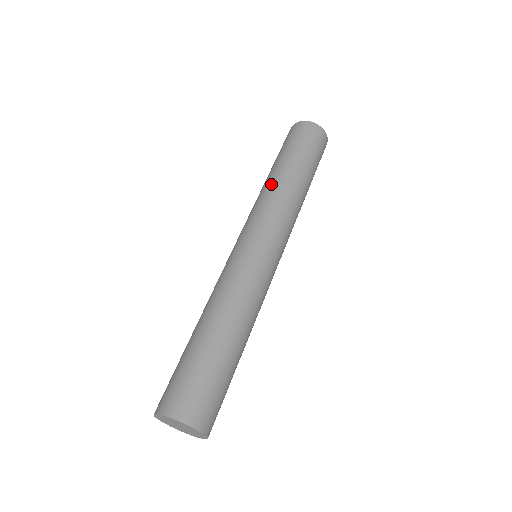
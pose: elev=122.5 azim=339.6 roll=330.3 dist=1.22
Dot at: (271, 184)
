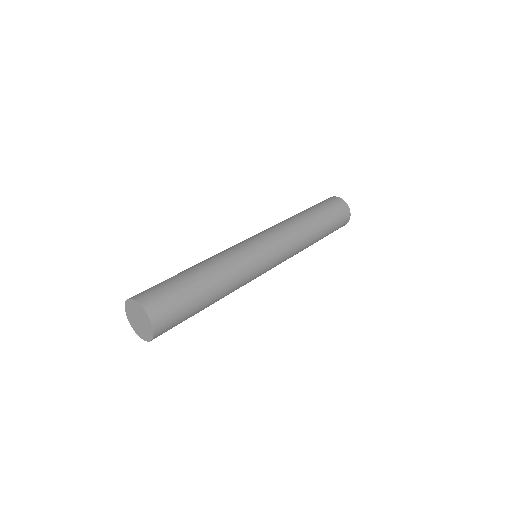
Dot at: occluded
